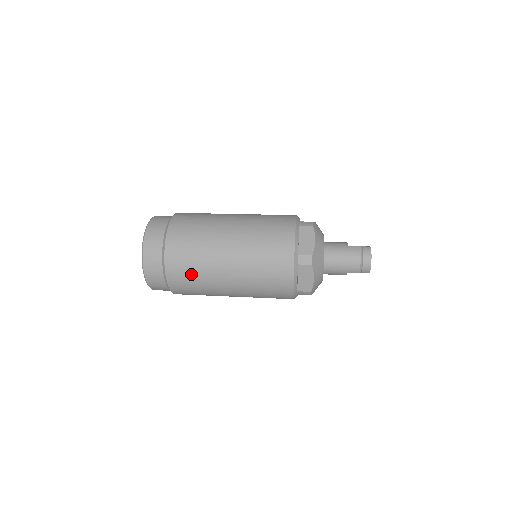
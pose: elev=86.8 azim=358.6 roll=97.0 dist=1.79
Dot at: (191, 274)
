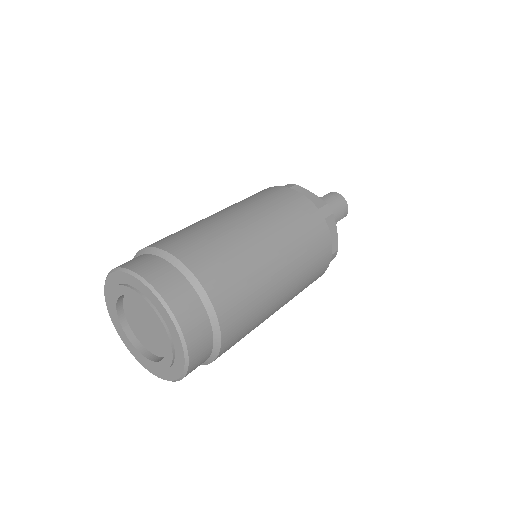
Dot at: (245, 294)
